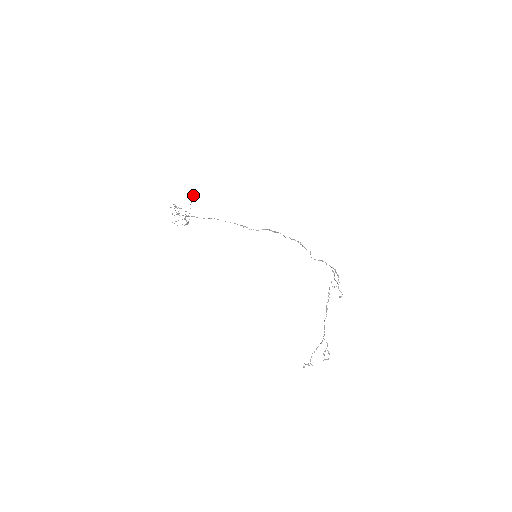
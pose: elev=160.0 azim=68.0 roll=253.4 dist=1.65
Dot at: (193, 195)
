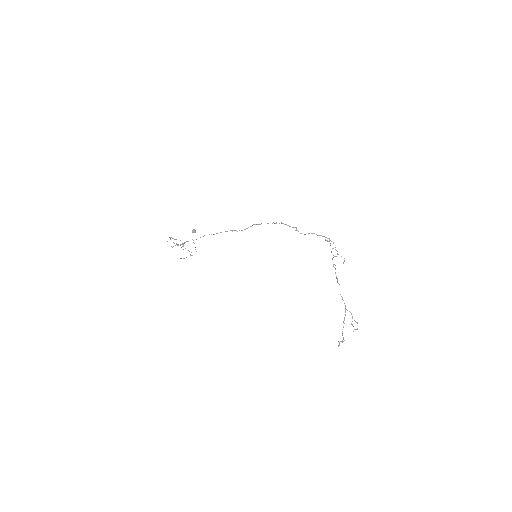
Dot at: (192, 231)
